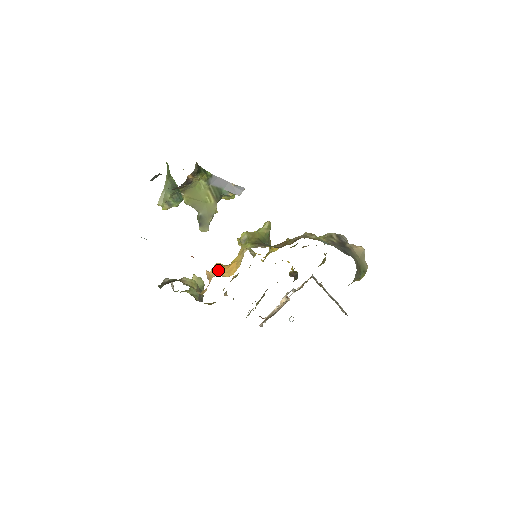
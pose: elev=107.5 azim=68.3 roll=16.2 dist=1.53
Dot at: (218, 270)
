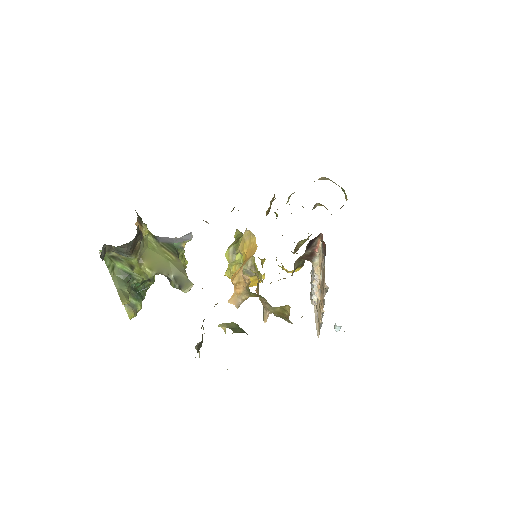
Dot at: (239, 269)
